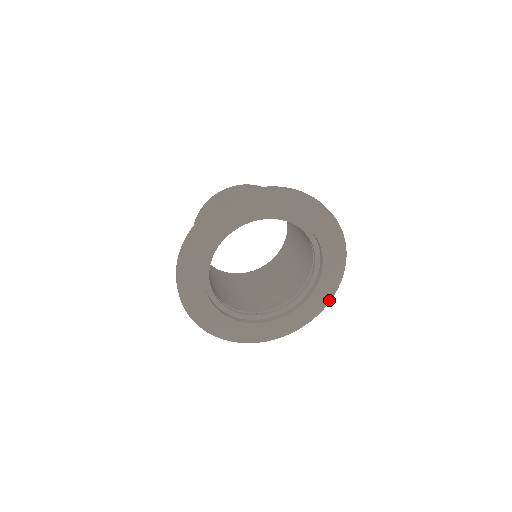
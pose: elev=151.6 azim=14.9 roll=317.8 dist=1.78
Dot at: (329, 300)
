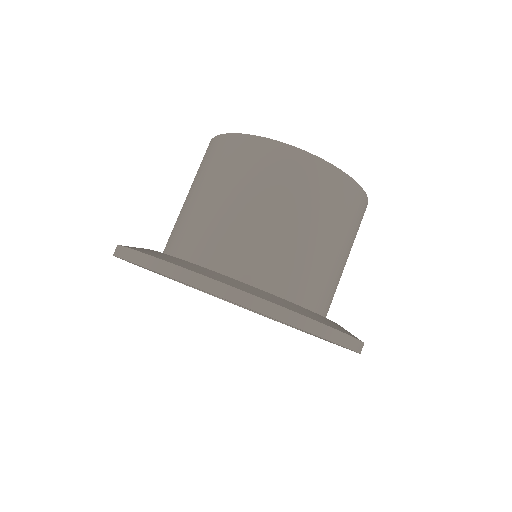
Dot at: (307, 333)
